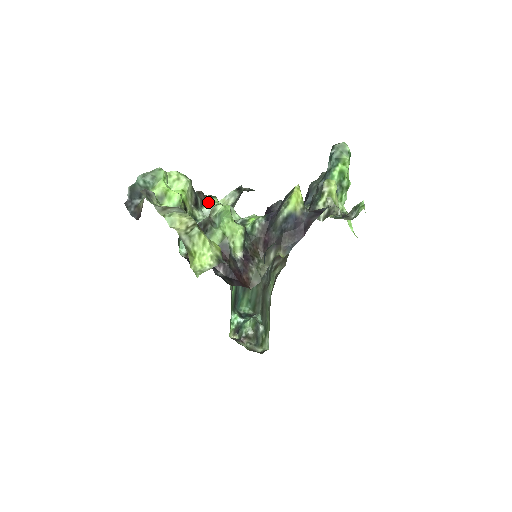
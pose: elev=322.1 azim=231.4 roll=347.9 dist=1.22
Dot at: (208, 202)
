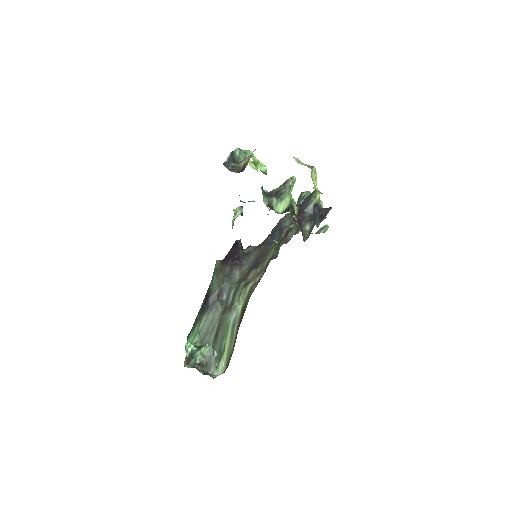
Dot at: (240, 200)
